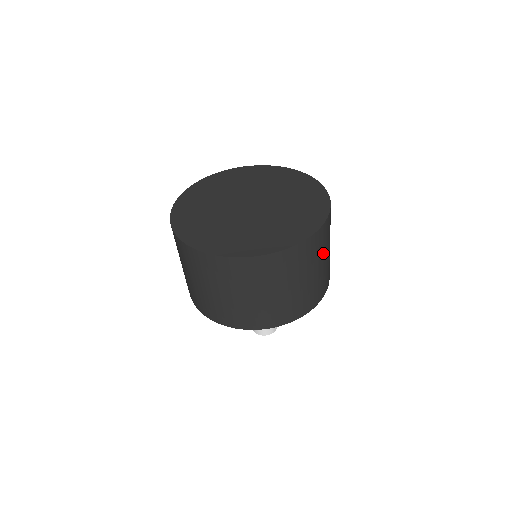
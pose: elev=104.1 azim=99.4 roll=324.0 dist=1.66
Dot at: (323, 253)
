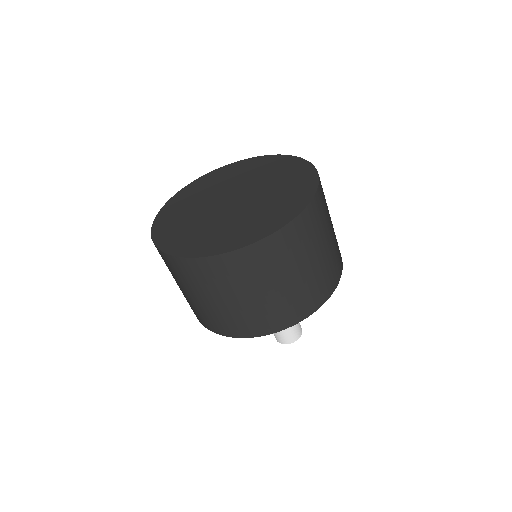
Dot at: occluded
